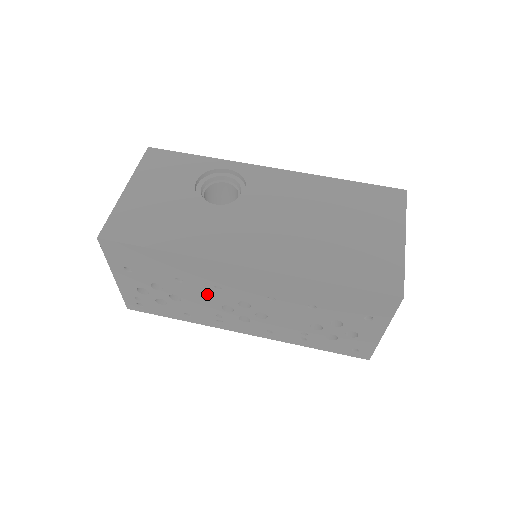
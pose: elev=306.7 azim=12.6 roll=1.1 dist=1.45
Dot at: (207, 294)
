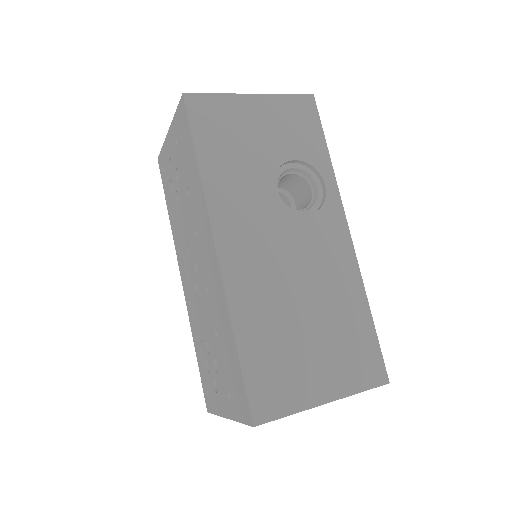
Dot at: (189, 226)
